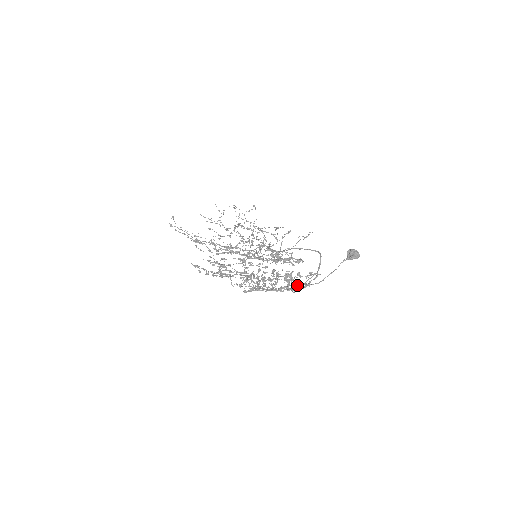
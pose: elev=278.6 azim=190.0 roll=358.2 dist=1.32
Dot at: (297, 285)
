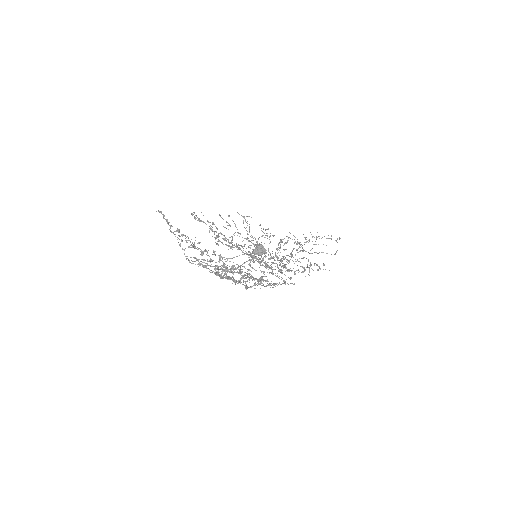
Dot at: occluded
